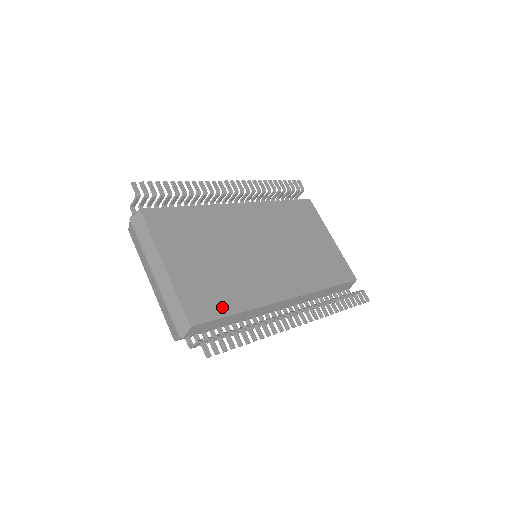
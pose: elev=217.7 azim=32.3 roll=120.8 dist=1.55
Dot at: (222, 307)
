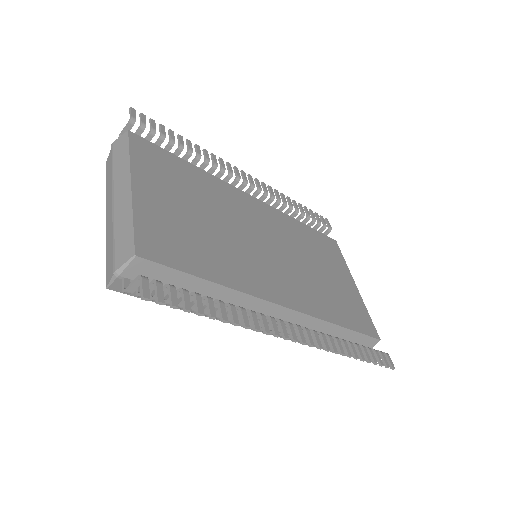
Dot at: (191, 263)
